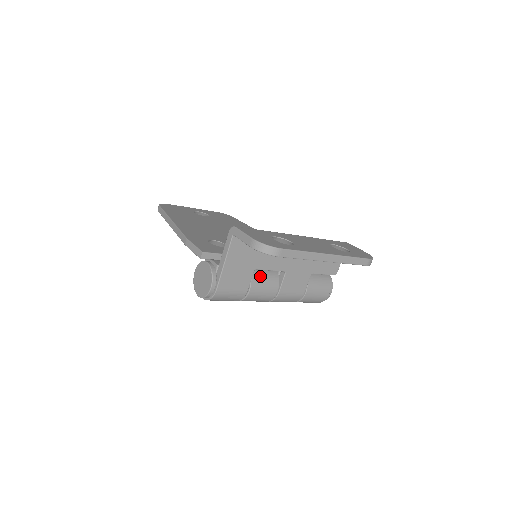
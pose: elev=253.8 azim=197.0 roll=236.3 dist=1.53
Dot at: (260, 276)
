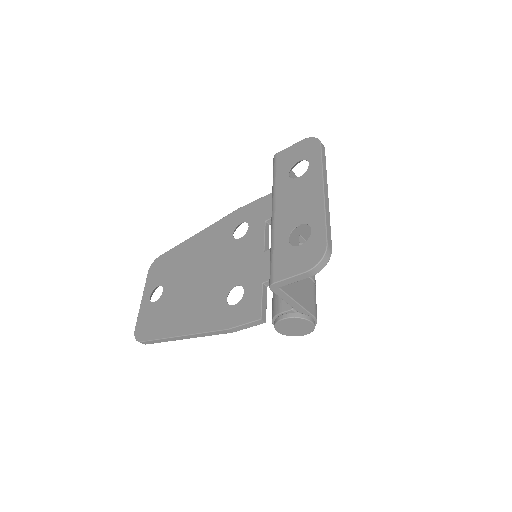
Dot at: occluded
